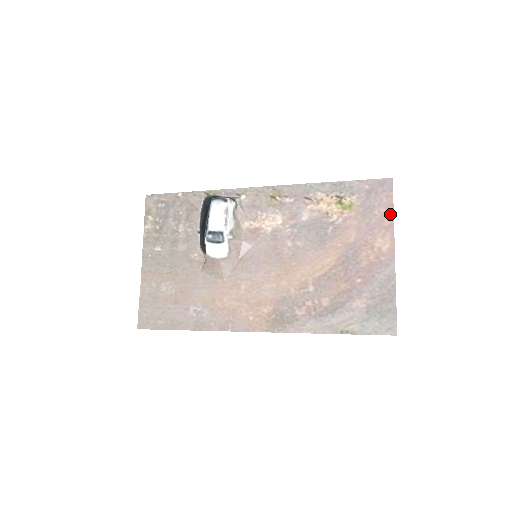
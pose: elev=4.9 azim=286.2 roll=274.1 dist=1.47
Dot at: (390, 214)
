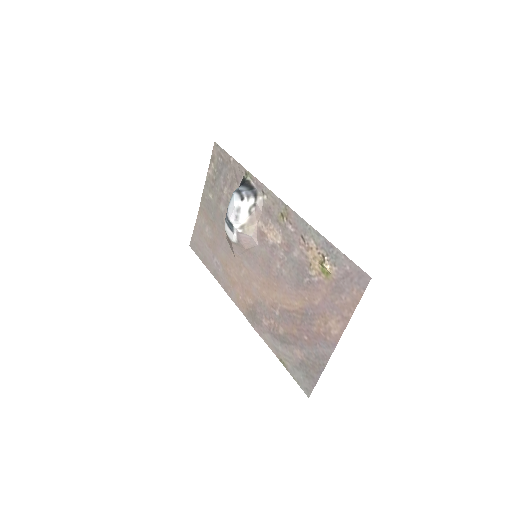
Dot at: (352, 308)
